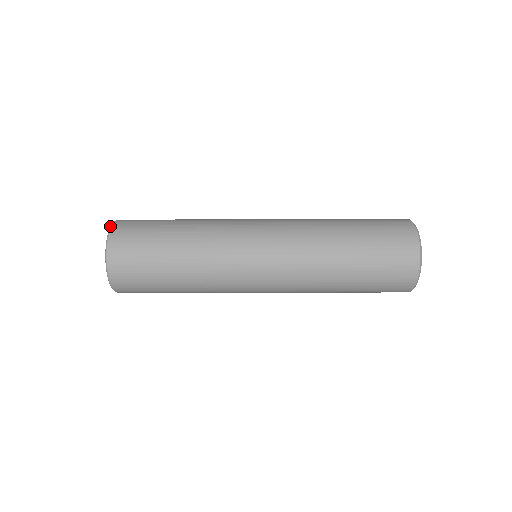
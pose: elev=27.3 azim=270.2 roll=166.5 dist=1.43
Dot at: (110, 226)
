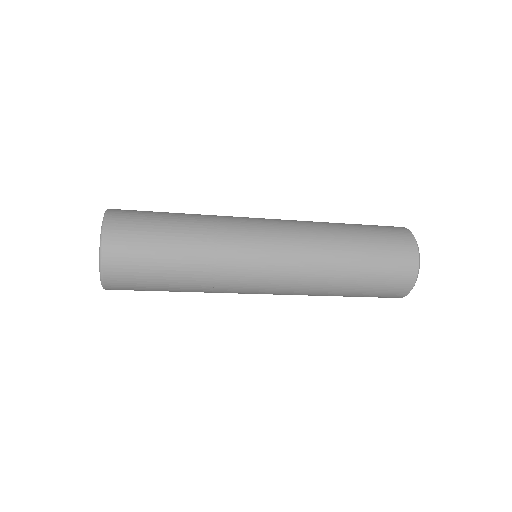
Dot at: (101, 229)
